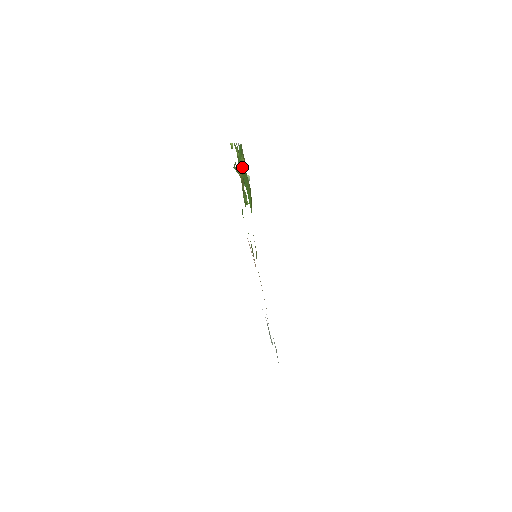
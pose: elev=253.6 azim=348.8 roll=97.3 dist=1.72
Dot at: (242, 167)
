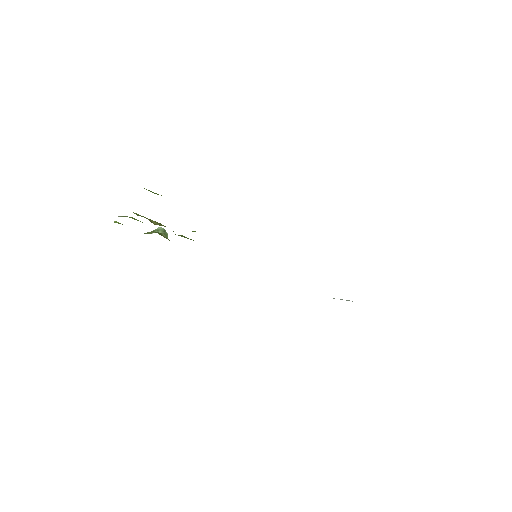
Dot at: occluded
